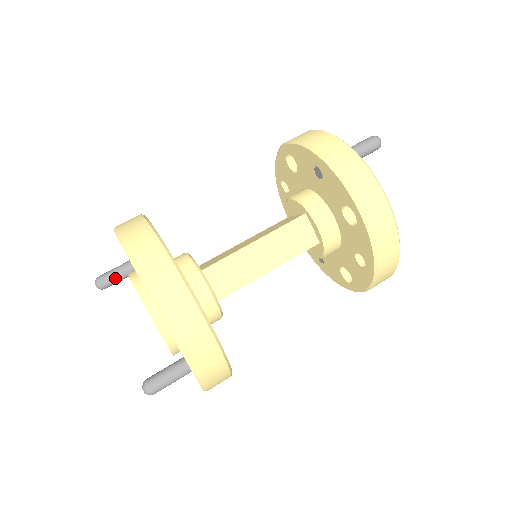
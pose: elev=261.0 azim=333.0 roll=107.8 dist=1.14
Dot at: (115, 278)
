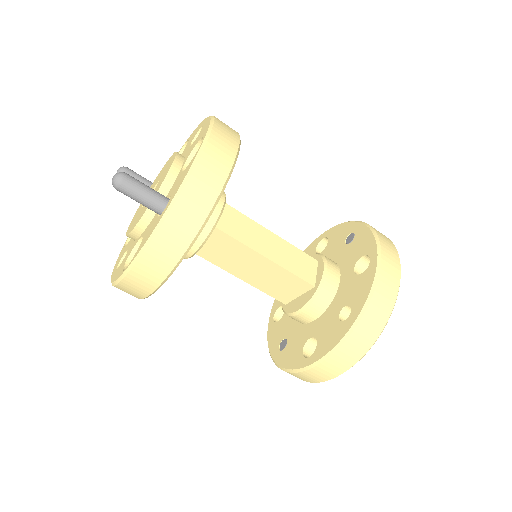
Dot at: (138, 178)
